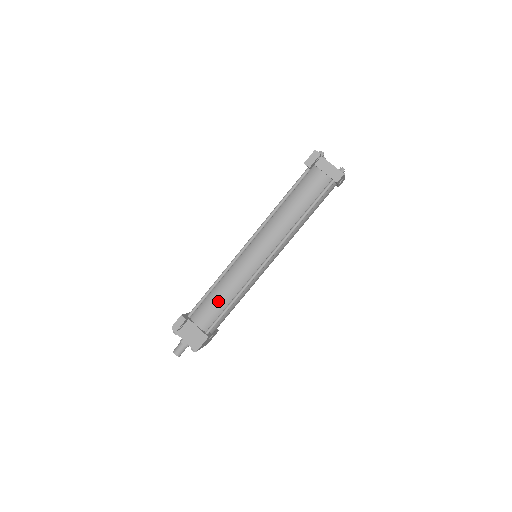
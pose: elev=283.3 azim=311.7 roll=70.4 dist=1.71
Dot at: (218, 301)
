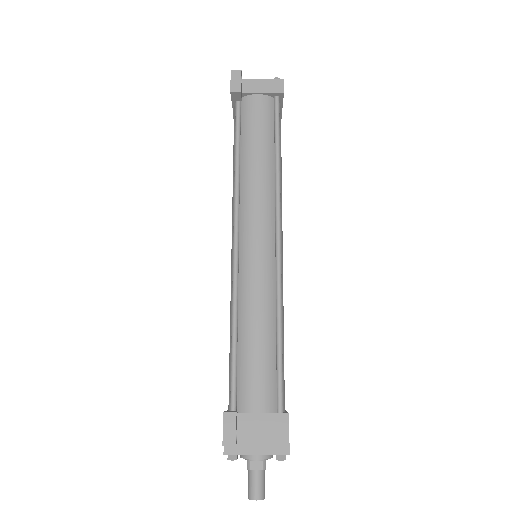
Dot at: (259, 347)
